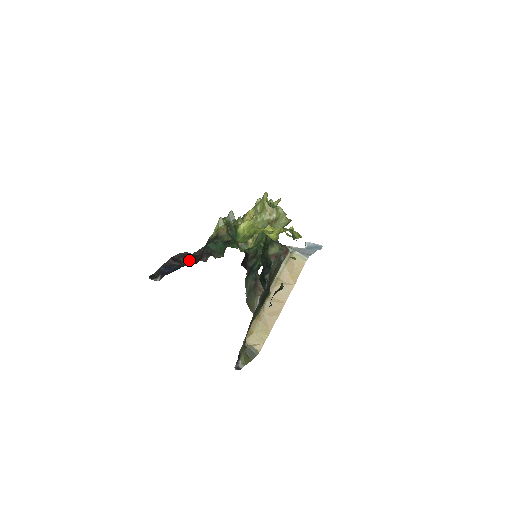
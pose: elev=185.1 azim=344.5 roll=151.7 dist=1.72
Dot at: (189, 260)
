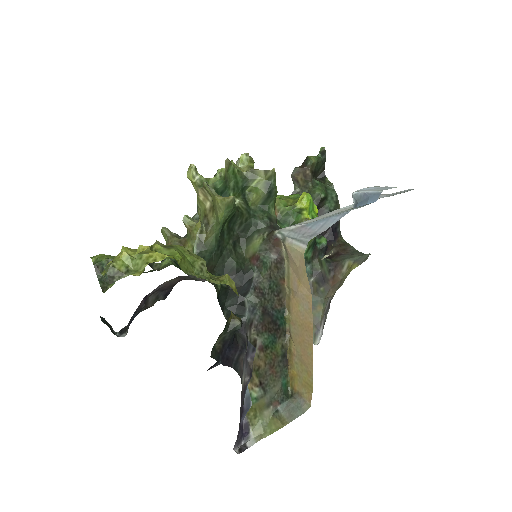
Dot at: (158, 296)
